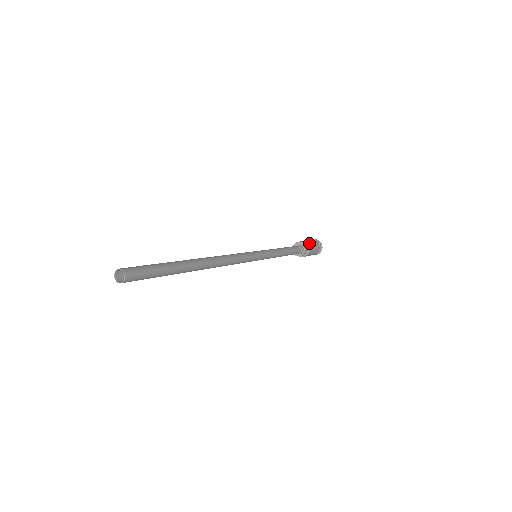
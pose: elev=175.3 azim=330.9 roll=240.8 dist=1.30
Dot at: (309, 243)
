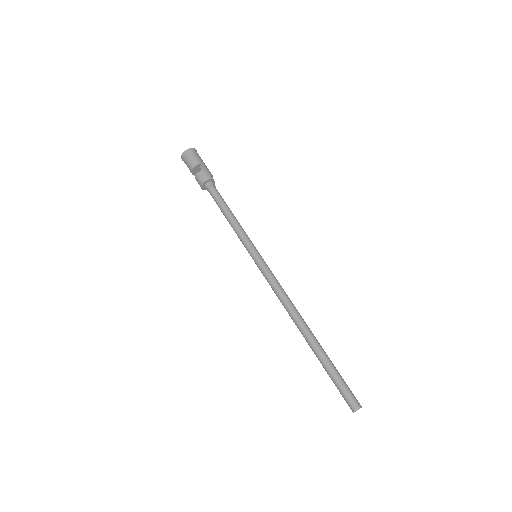
Dot at: (207, 169)
